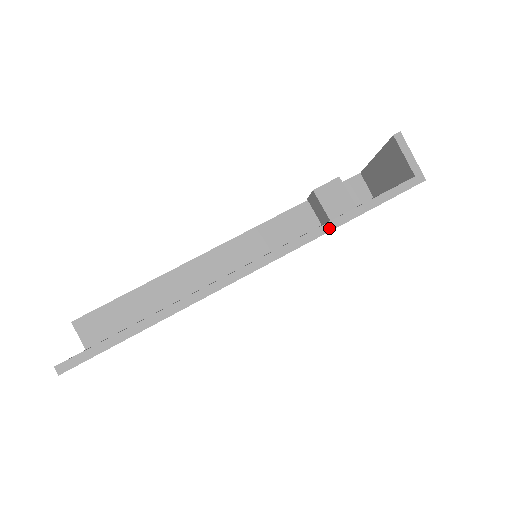
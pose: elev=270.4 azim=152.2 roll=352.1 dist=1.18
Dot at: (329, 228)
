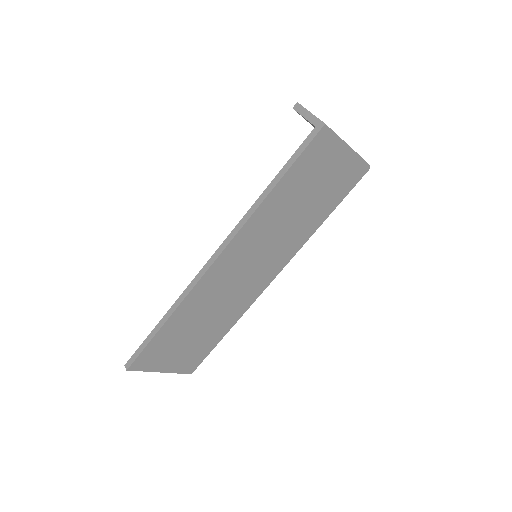
Dot at: (258, 204)
